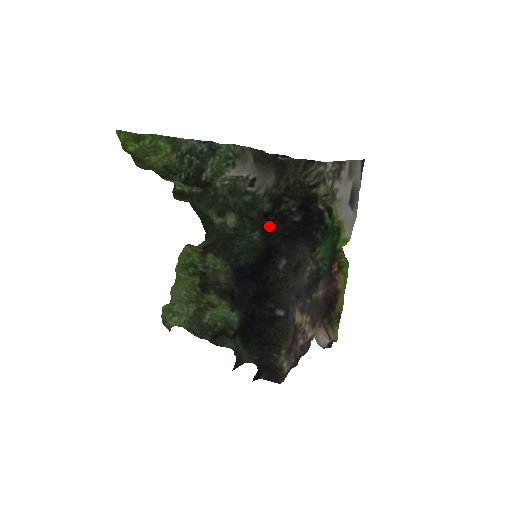
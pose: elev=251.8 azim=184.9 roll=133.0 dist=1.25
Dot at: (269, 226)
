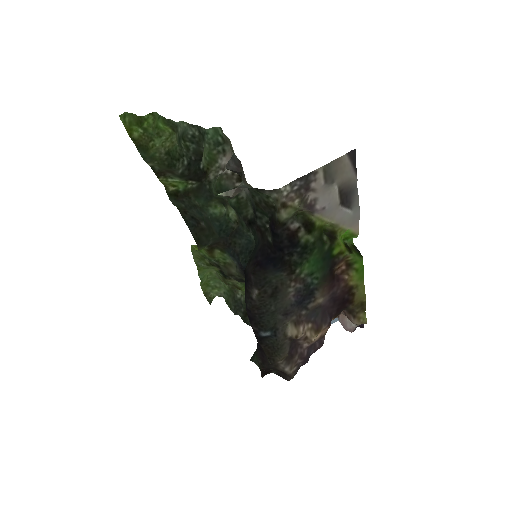
Dot at: (255, 235)
